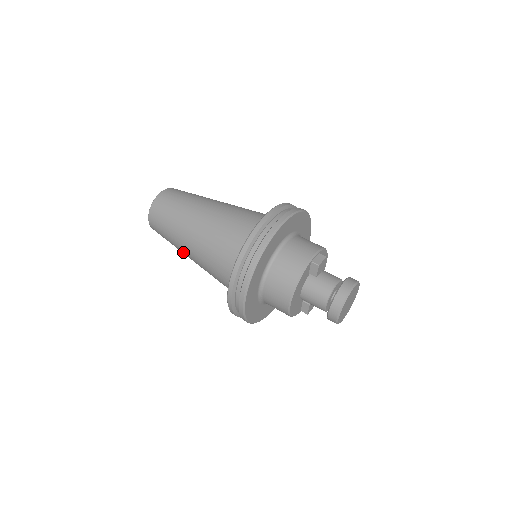
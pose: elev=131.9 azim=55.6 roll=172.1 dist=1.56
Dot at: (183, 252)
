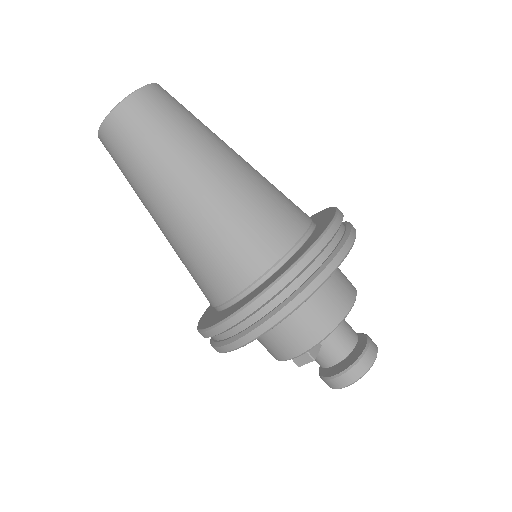
Dot at: occluded
